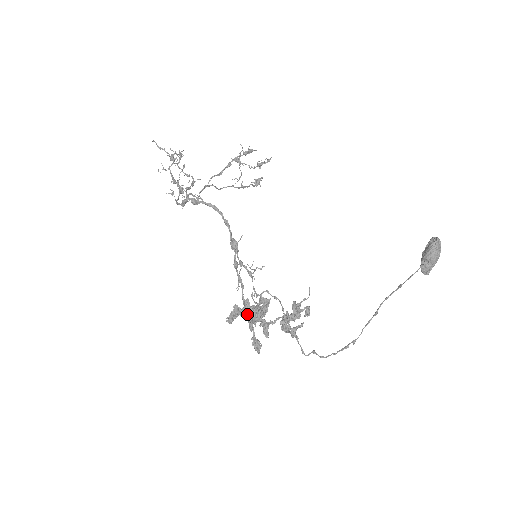
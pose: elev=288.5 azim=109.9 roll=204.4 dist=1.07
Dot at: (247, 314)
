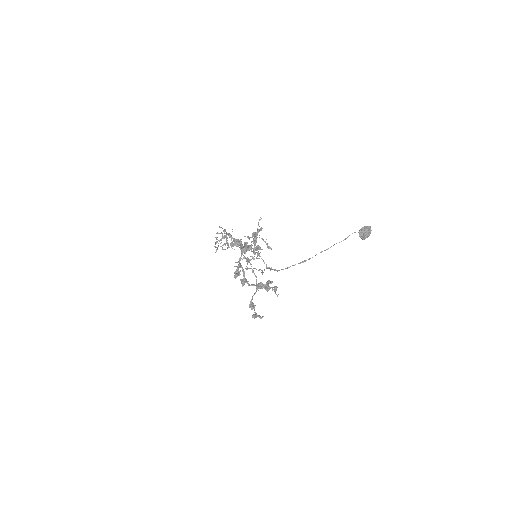
Dot at: (242, 253)
